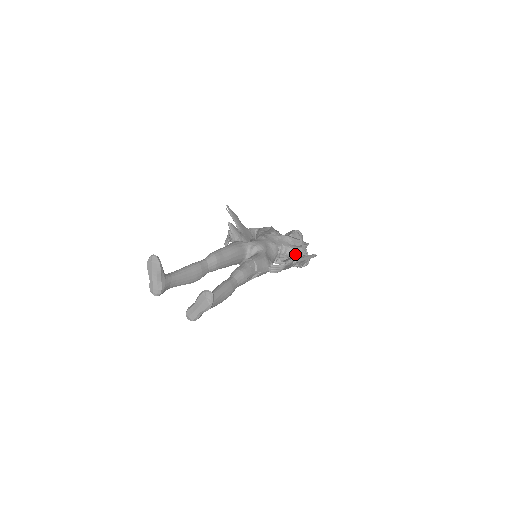
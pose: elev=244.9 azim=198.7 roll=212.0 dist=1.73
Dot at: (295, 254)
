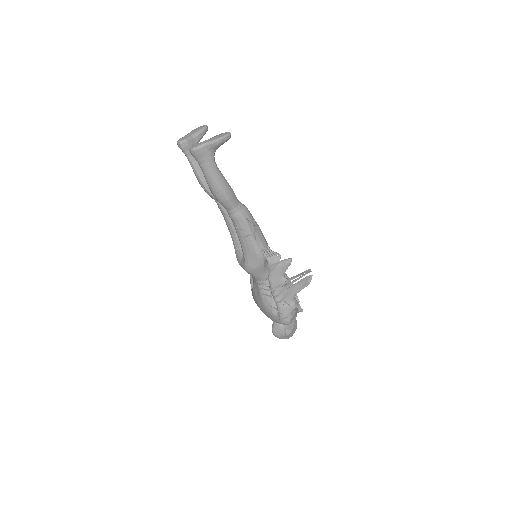
Dot at: occluded
